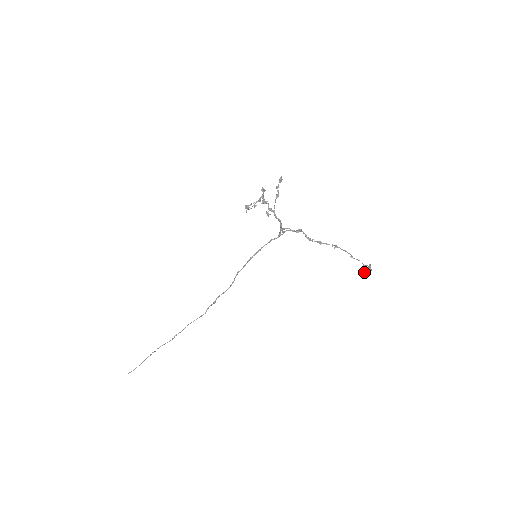
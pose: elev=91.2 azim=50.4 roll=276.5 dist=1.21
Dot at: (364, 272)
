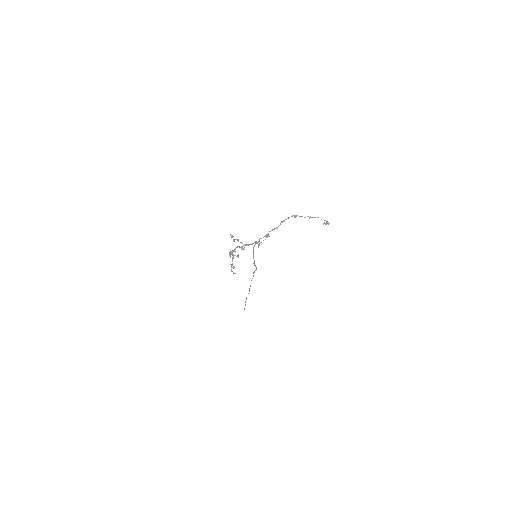
Dot at: occluded
